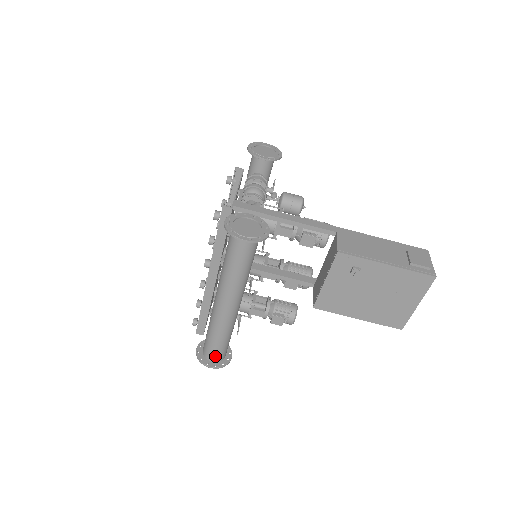
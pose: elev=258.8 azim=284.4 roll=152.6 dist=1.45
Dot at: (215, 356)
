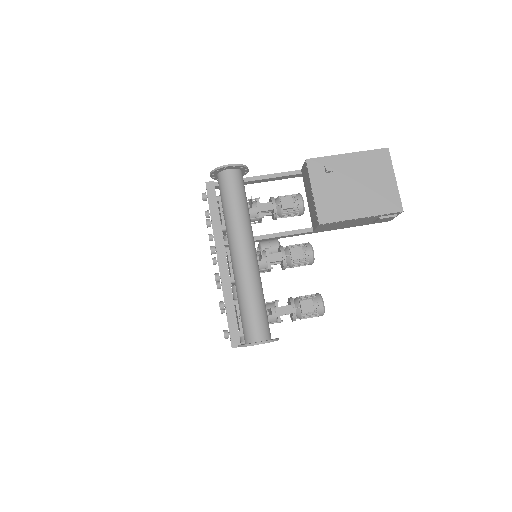
Dot at: (259, 331)
